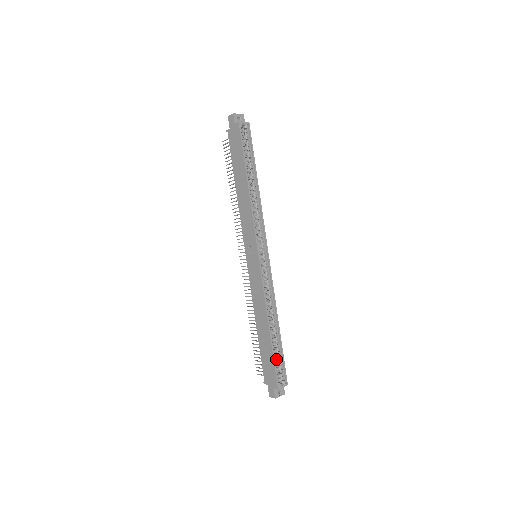
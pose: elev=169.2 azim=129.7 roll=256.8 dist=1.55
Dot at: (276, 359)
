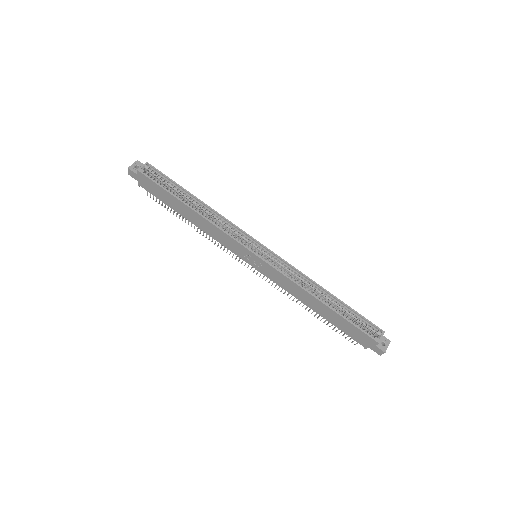
Dot at: (354, 320)
